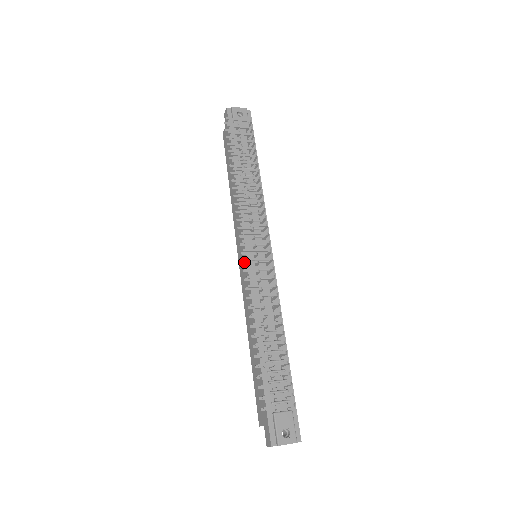
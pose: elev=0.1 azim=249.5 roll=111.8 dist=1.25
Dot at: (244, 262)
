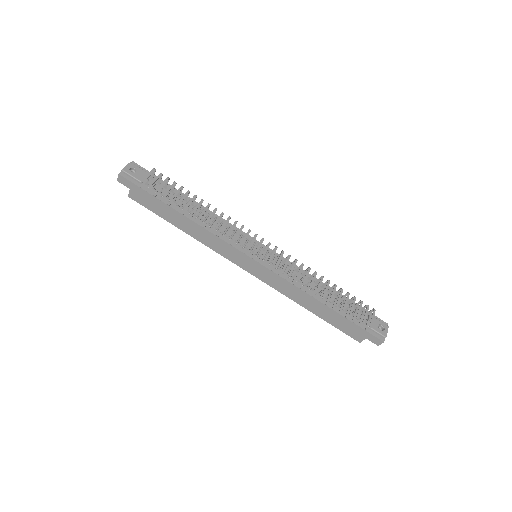
Dot at: (266, 265)
